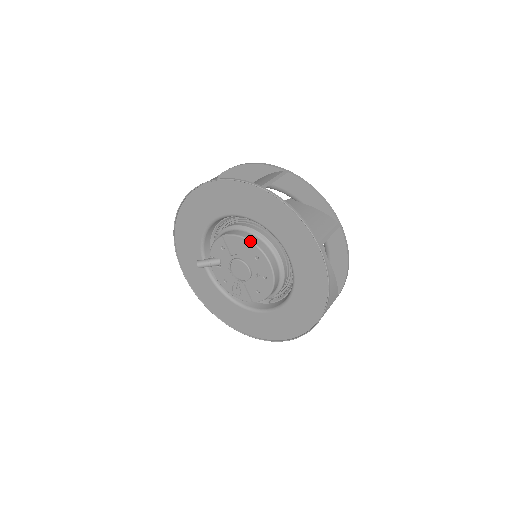
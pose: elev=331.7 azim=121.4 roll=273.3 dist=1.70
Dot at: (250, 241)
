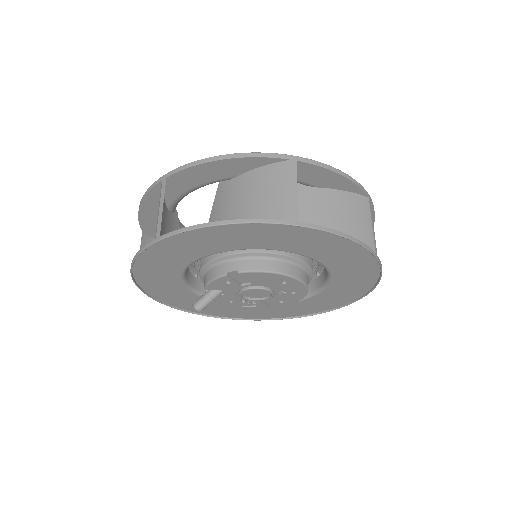
Dot at: (275, 273)
